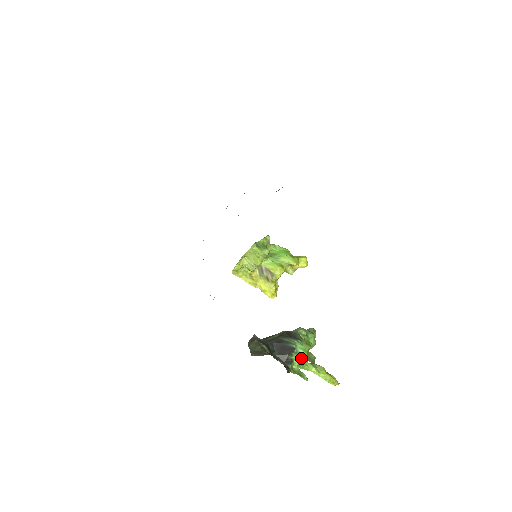
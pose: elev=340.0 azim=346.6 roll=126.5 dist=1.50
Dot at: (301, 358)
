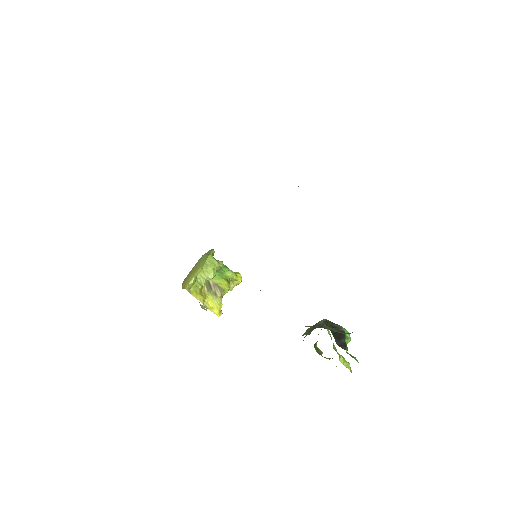
Dot at: (348, 342)
